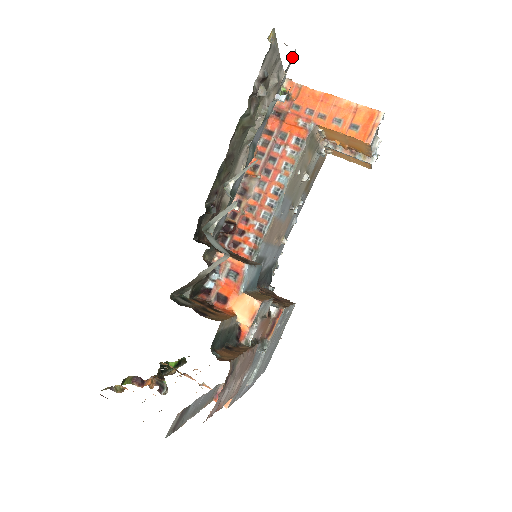
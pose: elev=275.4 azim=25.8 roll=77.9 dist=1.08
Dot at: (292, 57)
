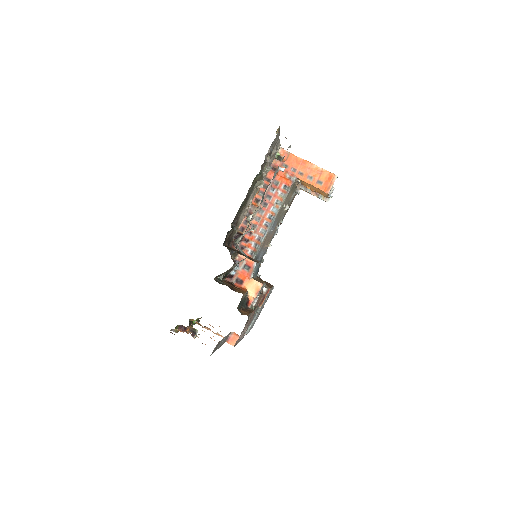
Dot at: (289, 146)
